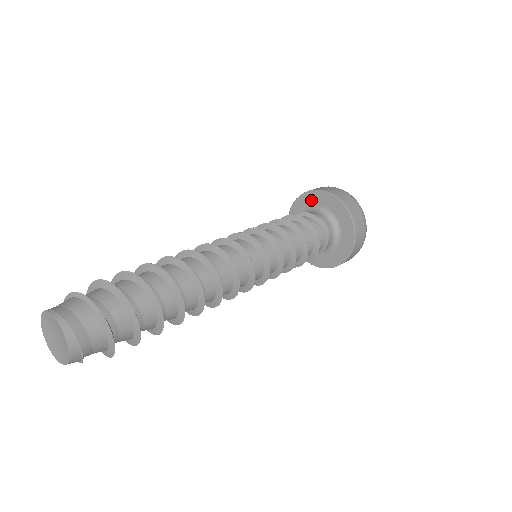
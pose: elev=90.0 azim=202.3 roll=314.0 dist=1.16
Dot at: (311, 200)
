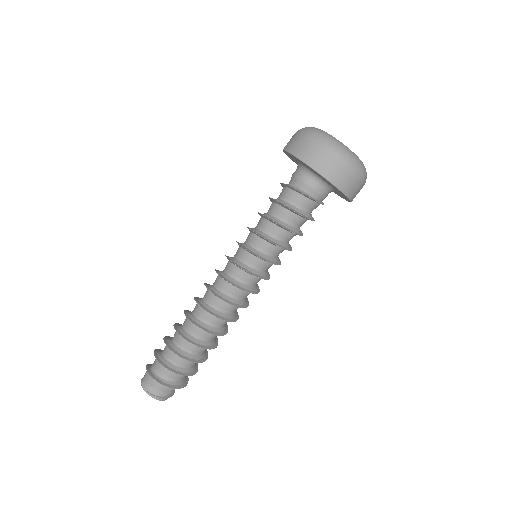
Dot at: (297, 160)
